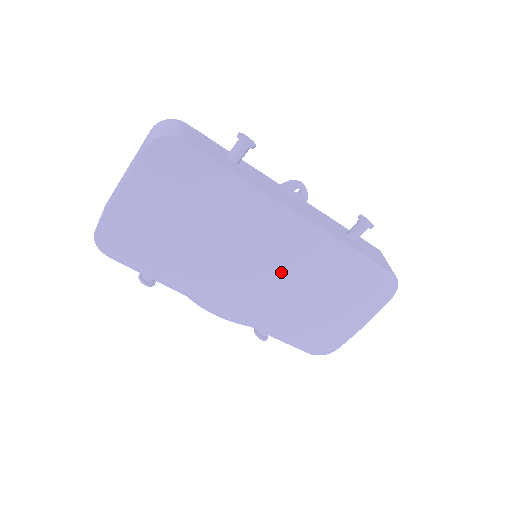
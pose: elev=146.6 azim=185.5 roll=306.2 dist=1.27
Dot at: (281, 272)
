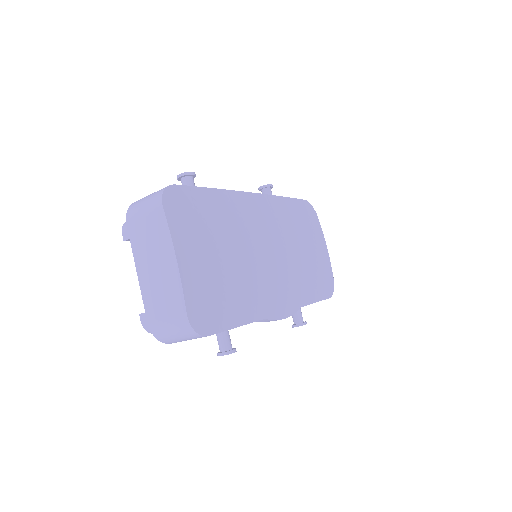
Dot at: (281, 242)
